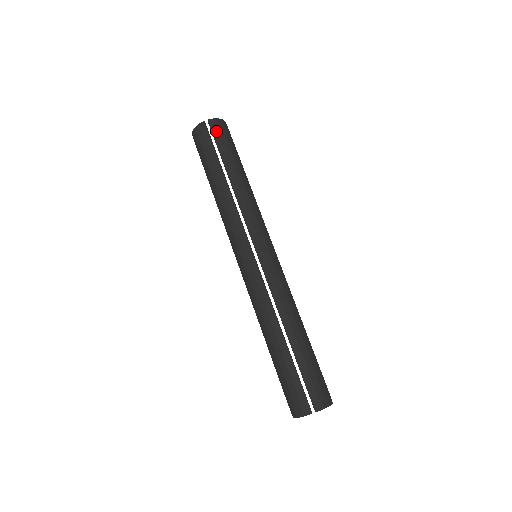
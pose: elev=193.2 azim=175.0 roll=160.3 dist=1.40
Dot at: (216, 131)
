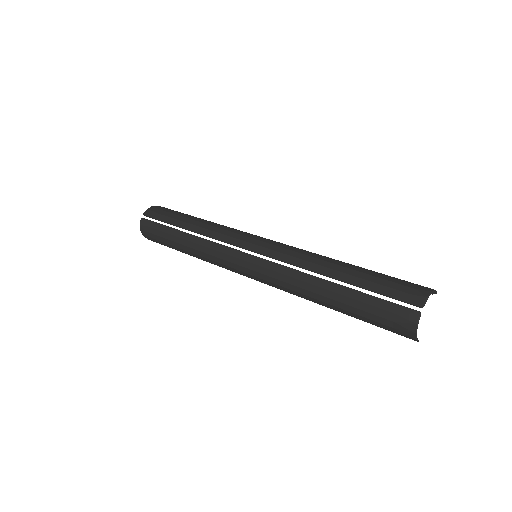
Dot at: (154, 214)
